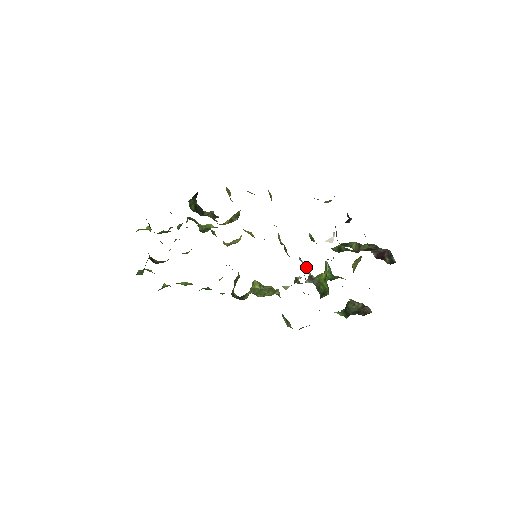
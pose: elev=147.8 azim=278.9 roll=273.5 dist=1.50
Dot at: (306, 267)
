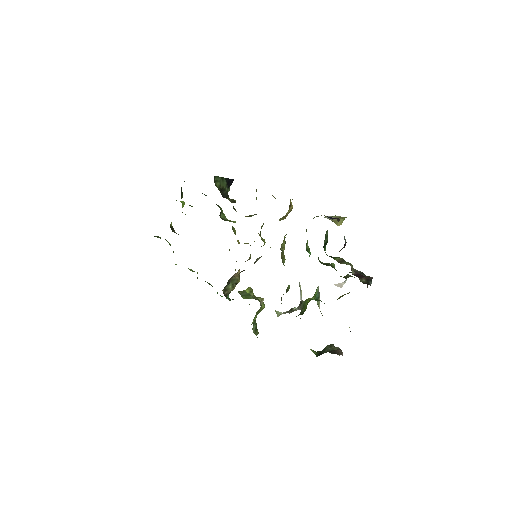
Dot at: (301, 293)
